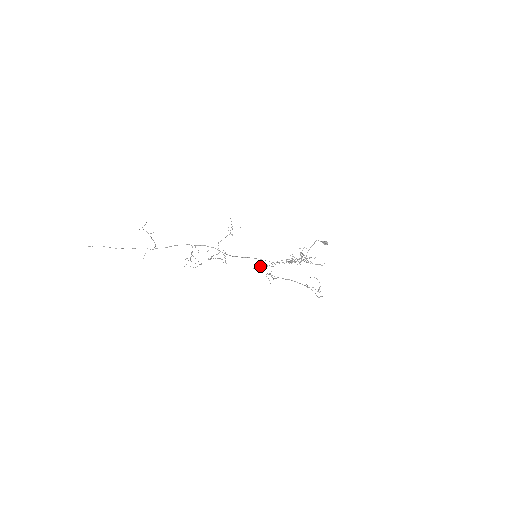
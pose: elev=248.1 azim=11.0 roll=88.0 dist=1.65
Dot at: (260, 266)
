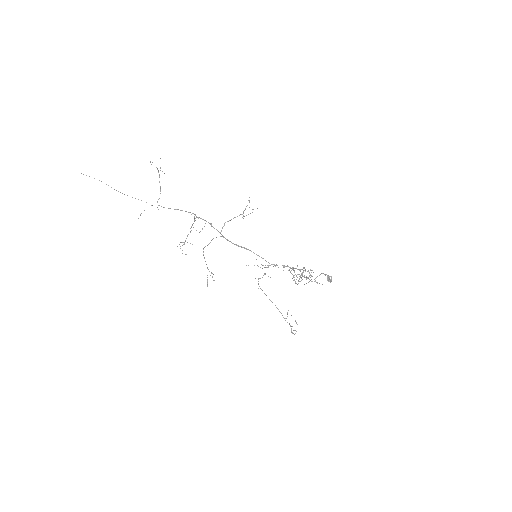
Dot at: occluded
